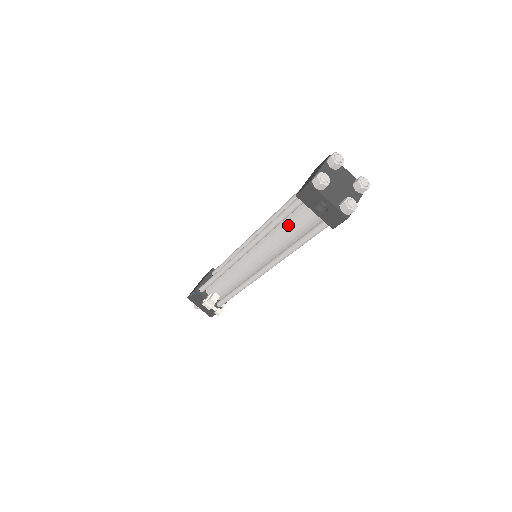
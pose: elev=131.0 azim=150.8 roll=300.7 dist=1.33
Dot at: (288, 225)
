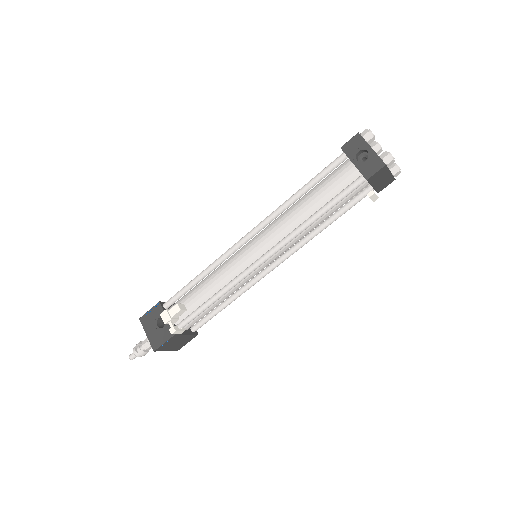
Dot at: (317, 190)
